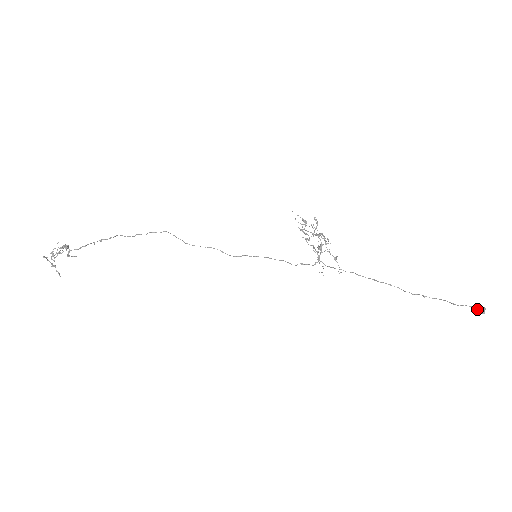
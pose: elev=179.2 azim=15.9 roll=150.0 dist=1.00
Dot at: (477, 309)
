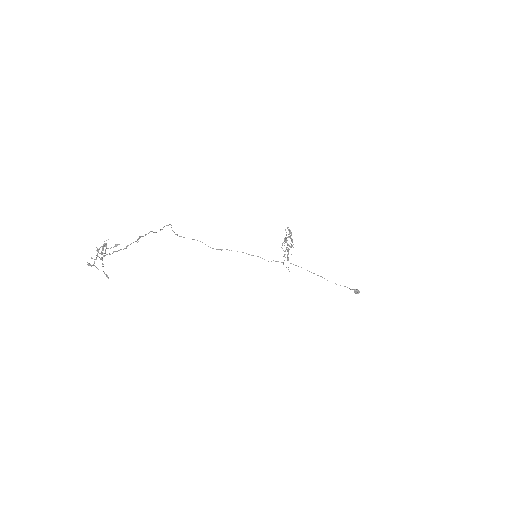
Dot at: (358, 291)
